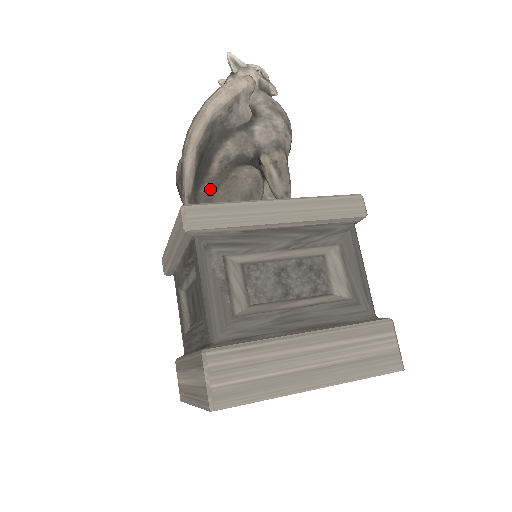
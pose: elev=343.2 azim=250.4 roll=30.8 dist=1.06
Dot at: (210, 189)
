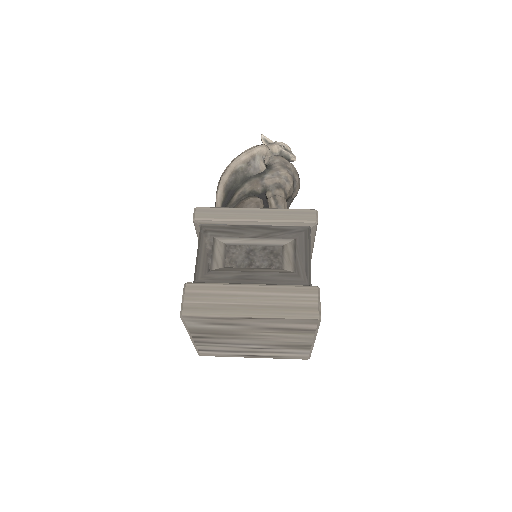
Dot at: occluded
